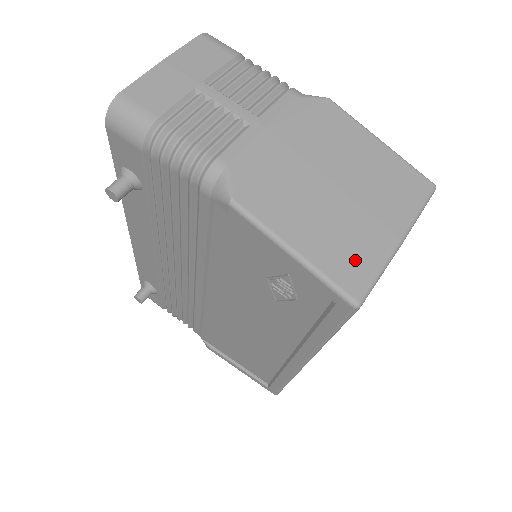
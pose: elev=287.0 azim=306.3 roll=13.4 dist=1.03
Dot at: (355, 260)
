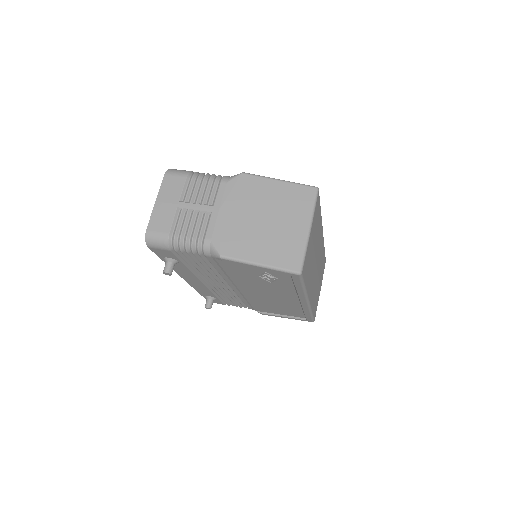
Dot at: (290, 252)
